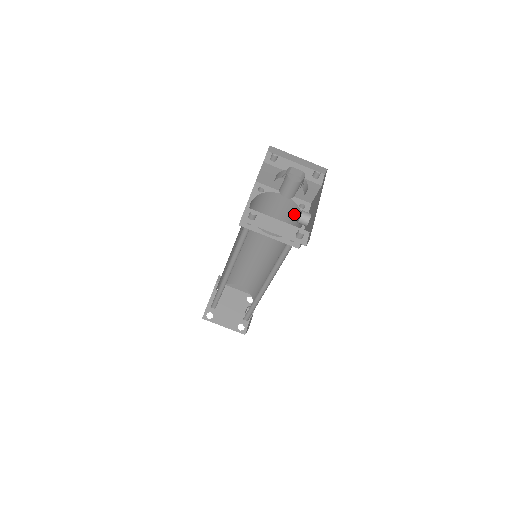
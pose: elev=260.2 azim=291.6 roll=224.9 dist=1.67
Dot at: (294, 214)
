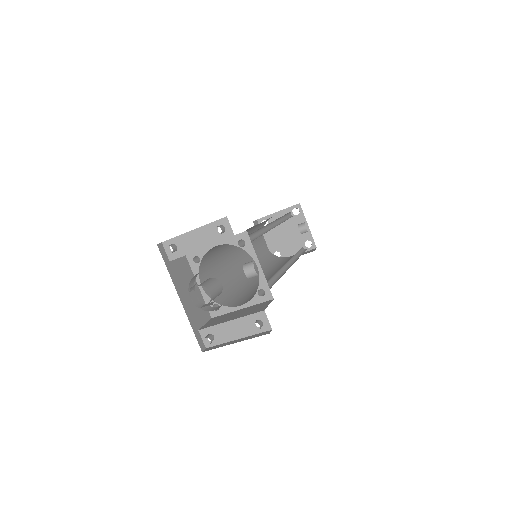
Dot at: (244, 244)
